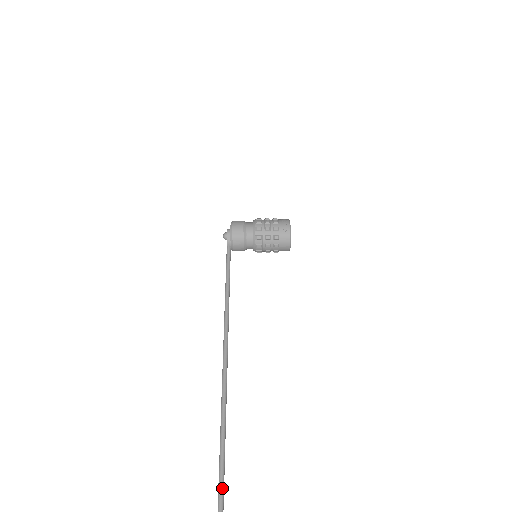
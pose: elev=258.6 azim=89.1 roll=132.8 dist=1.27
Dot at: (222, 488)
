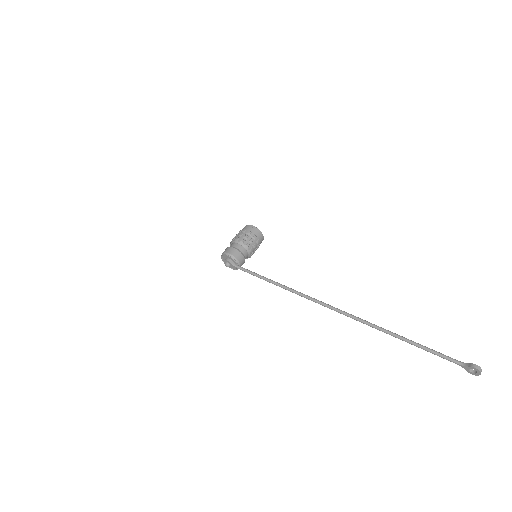
Dot at: (397, 335)
